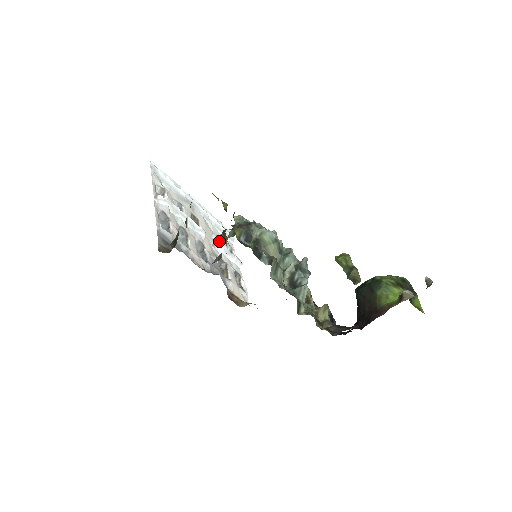
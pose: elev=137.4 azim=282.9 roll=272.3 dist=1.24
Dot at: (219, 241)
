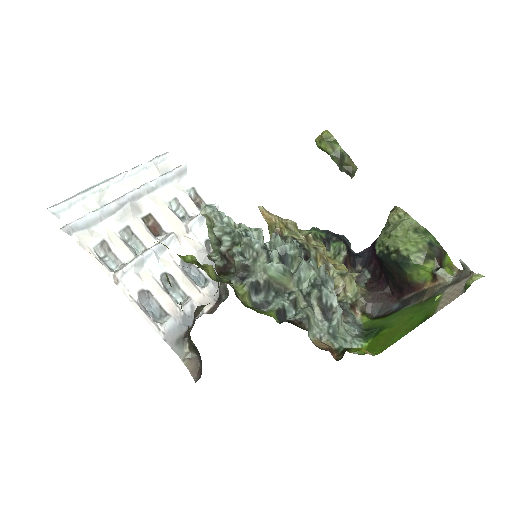
Dot at: (182, 206)
